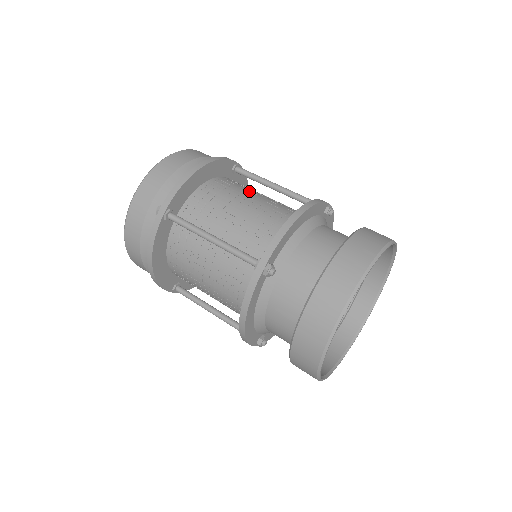
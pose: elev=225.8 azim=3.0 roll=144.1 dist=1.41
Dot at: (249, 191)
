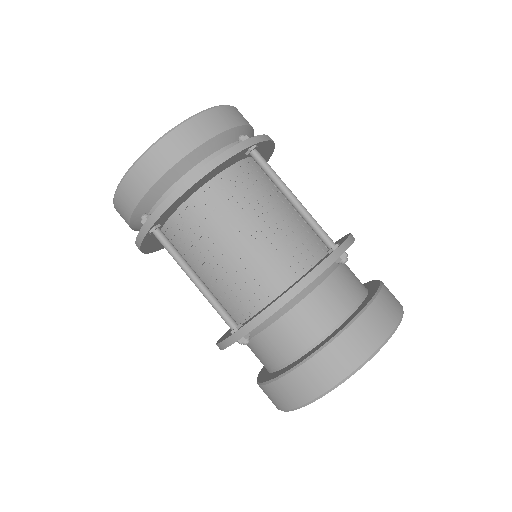
Dot at: occluded
